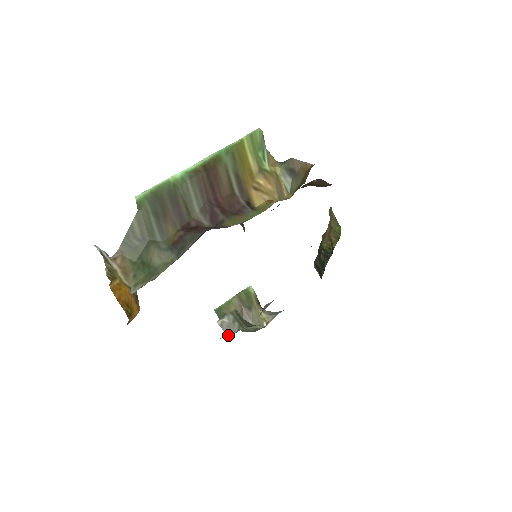
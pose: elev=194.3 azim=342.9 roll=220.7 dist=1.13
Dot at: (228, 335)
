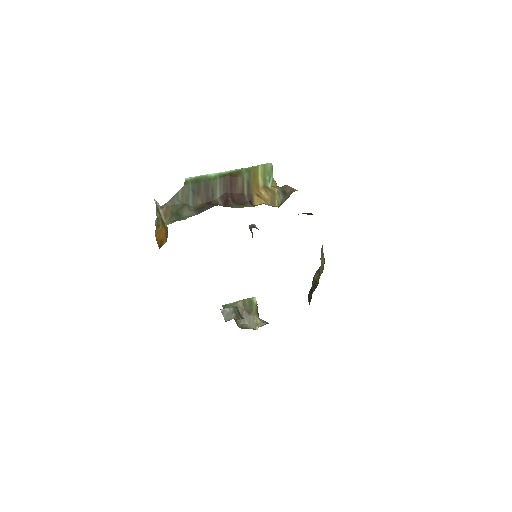
Dot at: (225, 320)
